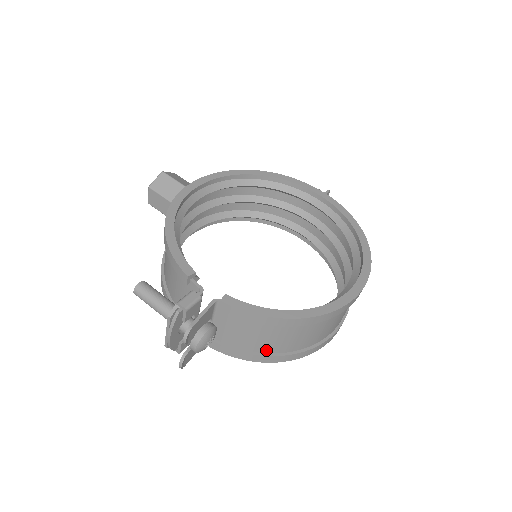
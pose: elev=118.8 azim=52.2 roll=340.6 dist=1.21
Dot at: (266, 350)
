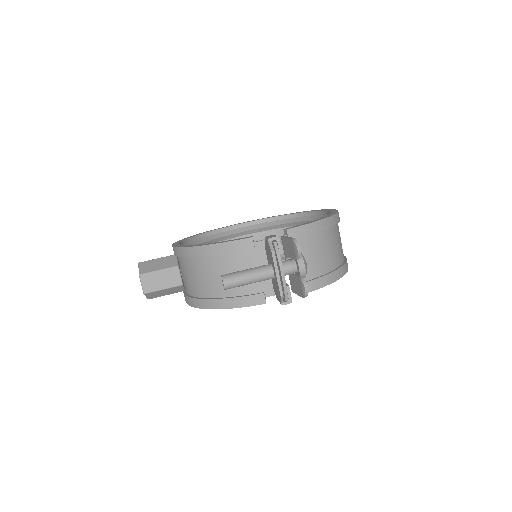
Dot at: (331, 267)
